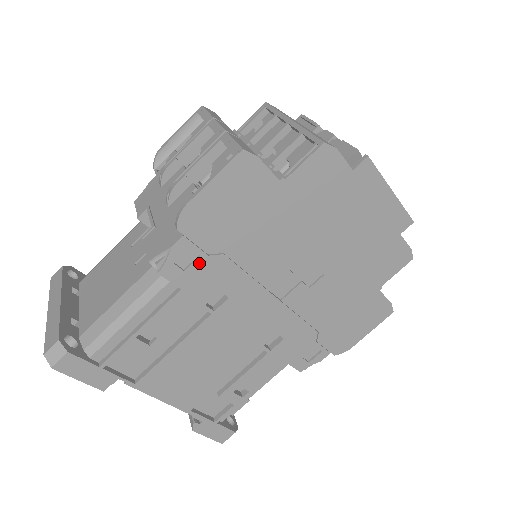
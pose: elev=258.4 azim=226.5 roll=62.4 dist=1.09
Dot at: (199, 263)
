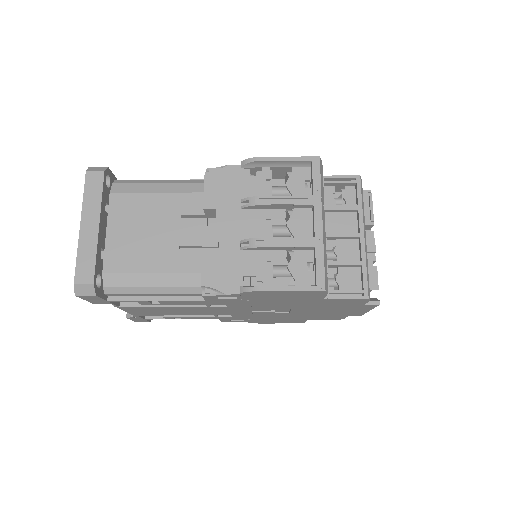
Dot at: (232, 299)
